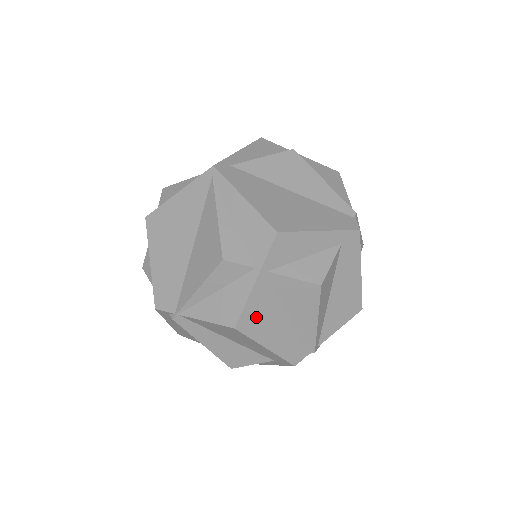
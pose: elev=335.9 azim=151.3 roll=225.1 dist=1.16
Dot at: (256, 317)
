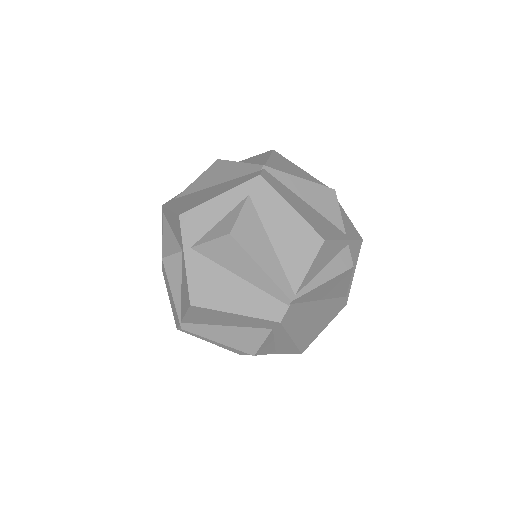
Dot at: (205, 289)
